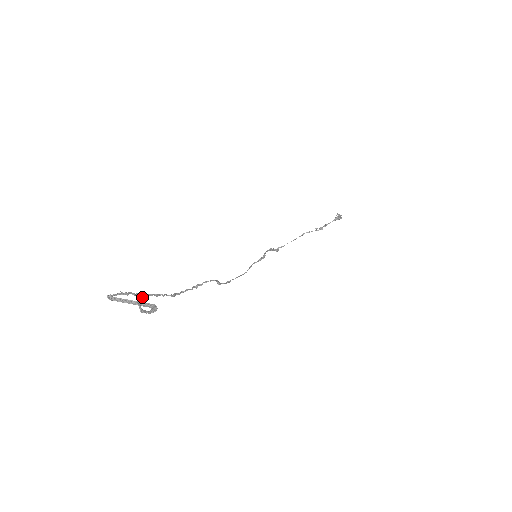
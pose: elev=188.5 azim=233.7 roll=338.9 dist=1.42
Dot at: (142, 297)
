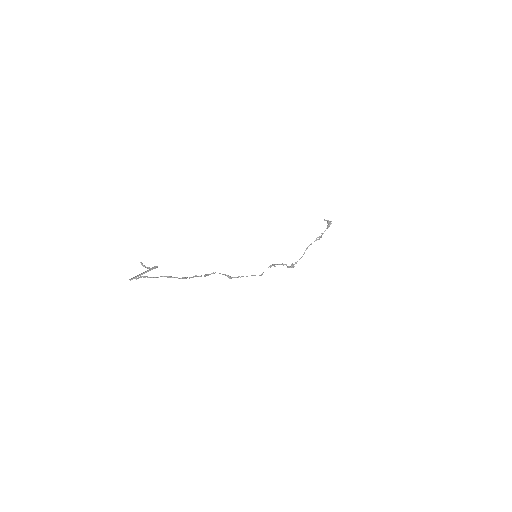
Dot at: occluded
